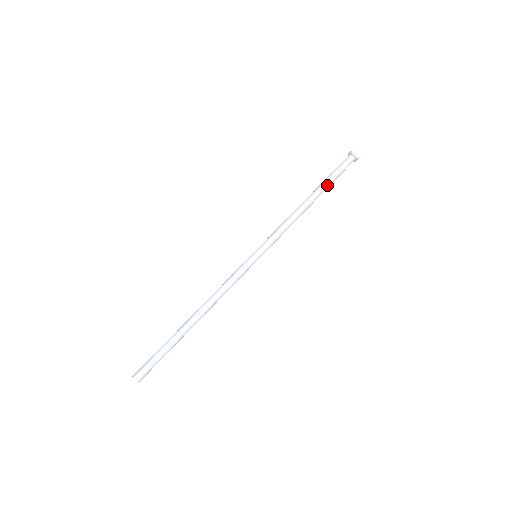
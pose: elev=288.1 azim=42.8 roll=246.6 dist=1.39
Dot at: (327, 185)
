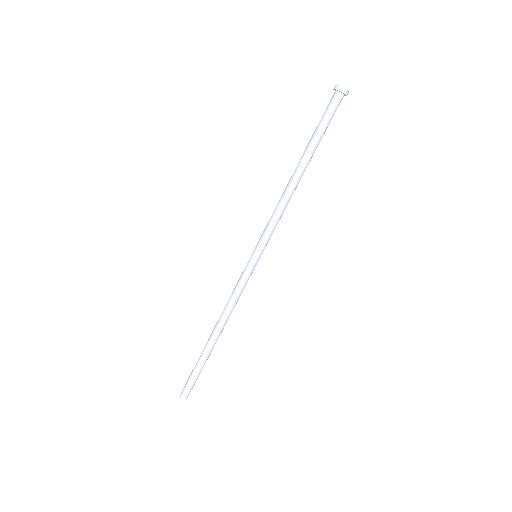
Dot at: (312, 144)
